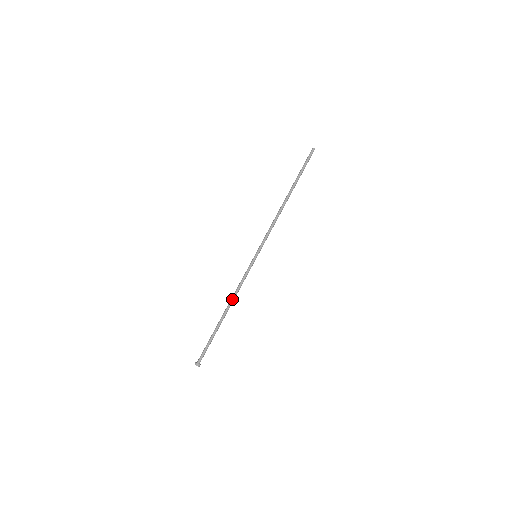
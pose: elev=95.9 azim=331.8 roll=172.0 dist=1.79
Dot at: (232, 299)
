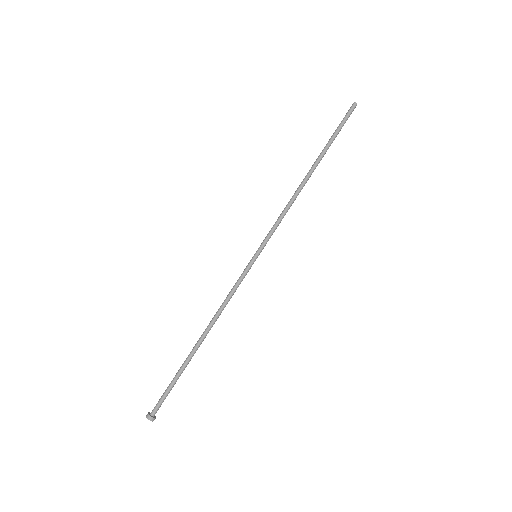
Dot at: (214, 319)
